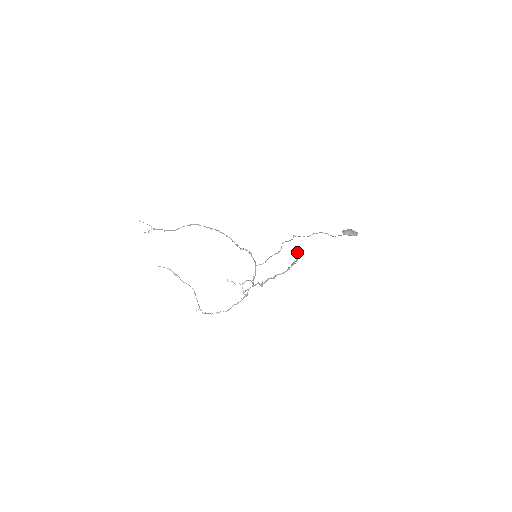
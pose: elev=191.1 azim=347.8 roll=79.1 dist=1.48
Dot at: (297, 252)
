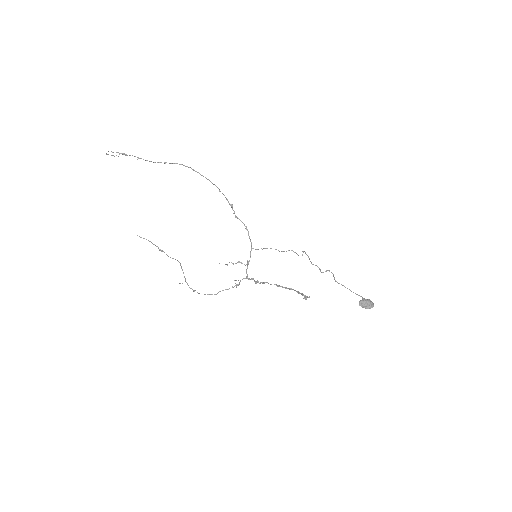
Dot at: occluded
